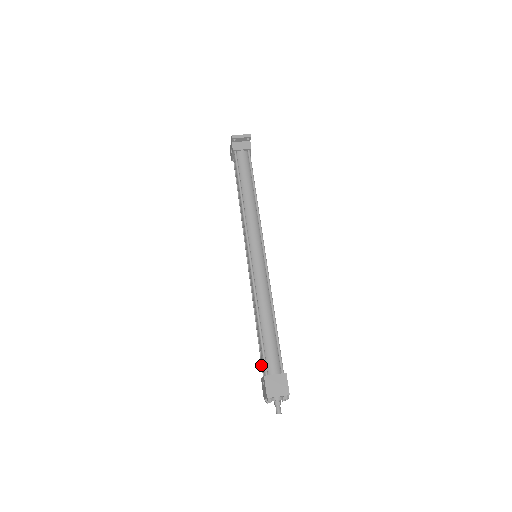
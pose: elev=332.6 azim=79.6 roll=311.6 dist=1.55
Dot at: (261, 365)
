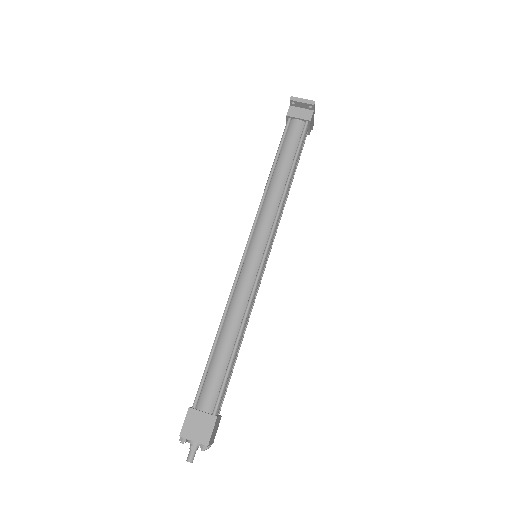
Dot at: occluded
